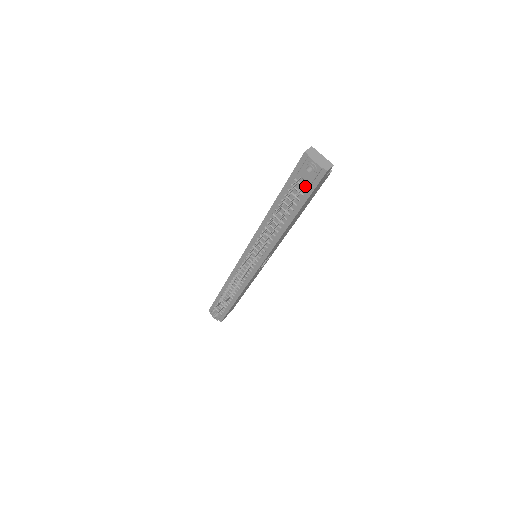
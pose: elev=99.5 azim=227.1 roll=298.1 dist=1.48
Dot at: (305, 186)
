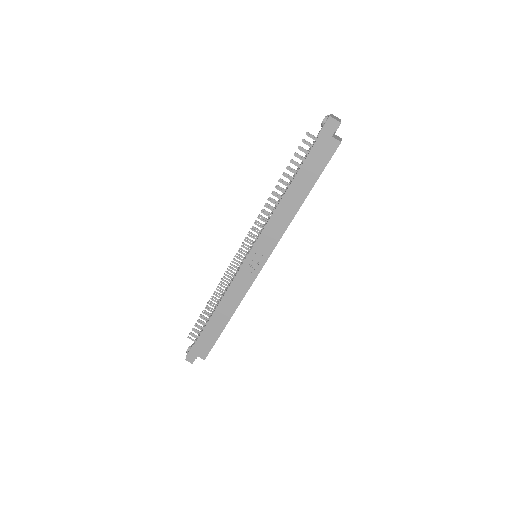
Dot at: occluded
